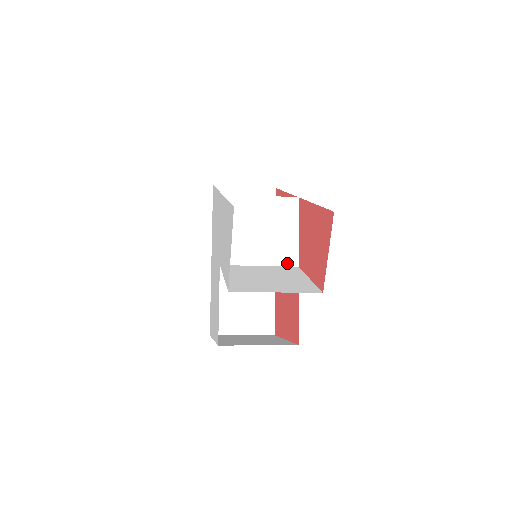
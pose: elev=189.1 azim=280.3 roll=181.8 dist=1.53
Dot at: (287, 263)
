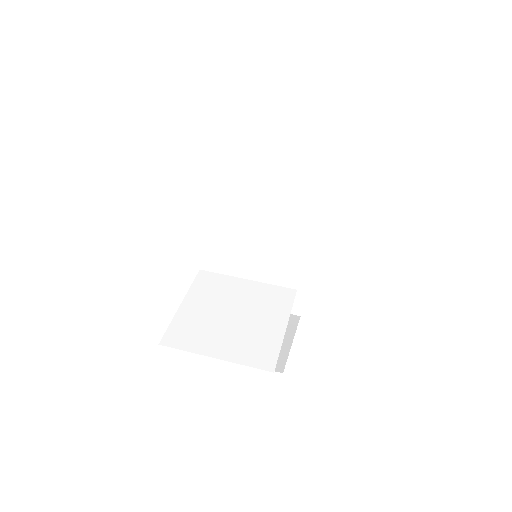
Dot at: (282, 282)
